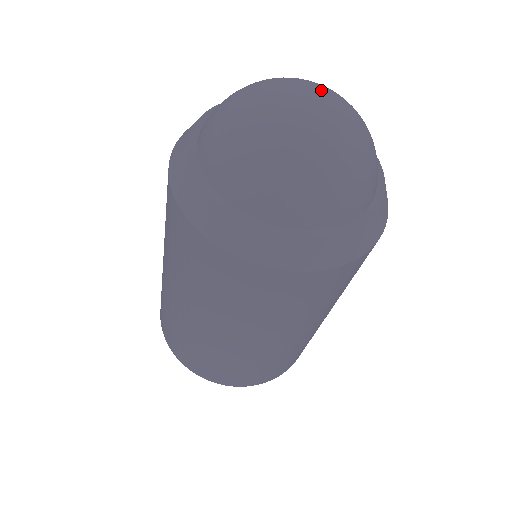
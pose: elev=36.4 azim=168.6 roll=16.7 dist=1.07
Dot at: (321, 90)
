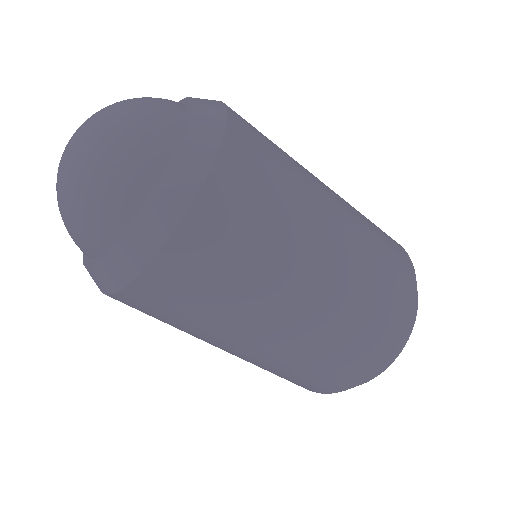
Dot at: occluded
